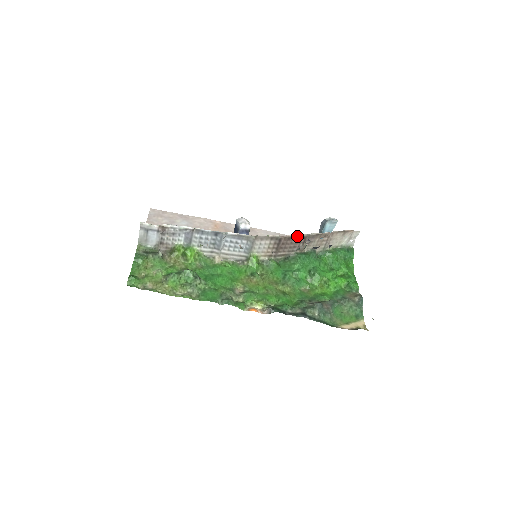
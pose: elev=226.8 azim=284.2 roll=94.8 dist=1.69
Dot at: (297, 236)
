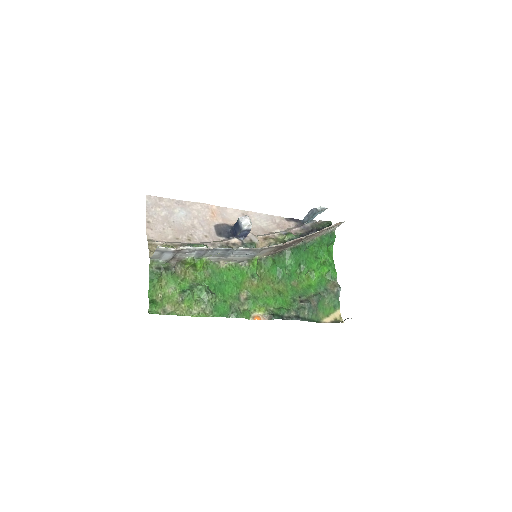
Dot at: (296, 240)
